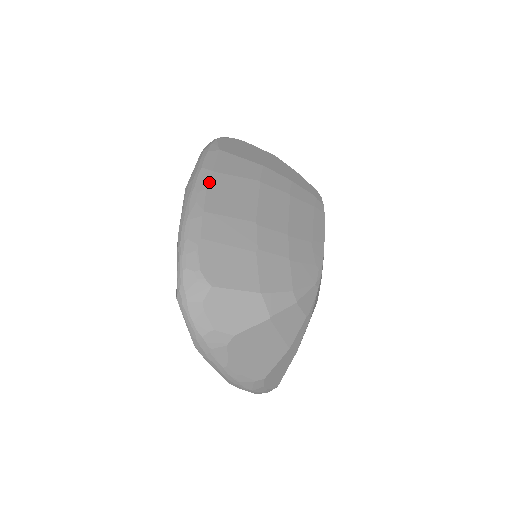
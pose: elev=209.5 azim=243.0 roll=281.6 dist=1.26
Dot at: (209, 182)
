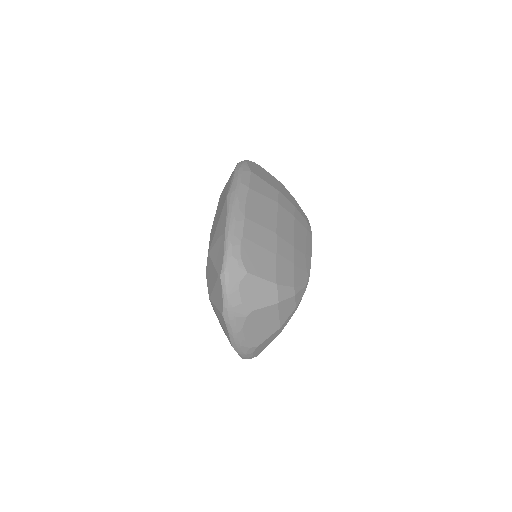
Dot at: (247, 196)
